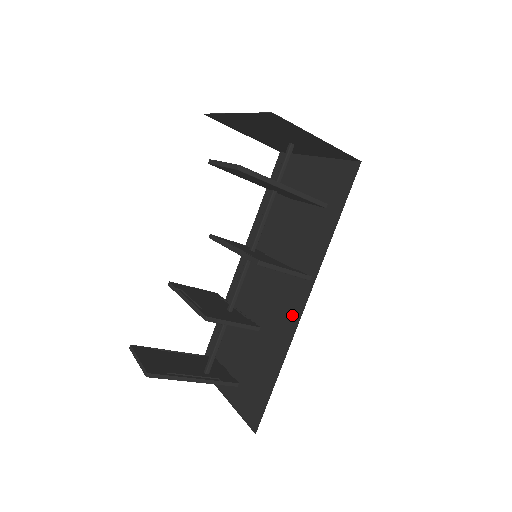
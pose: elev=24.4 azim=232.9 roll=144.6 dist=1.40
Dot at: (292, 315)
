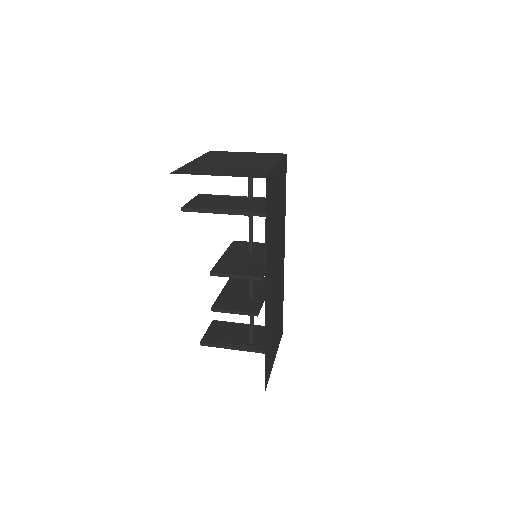
Dot at: (267, 306)
